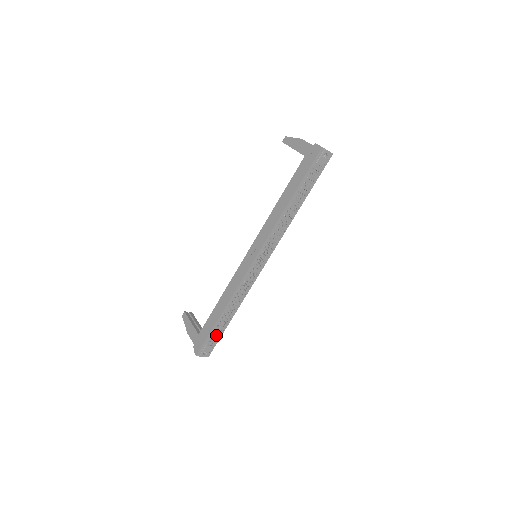
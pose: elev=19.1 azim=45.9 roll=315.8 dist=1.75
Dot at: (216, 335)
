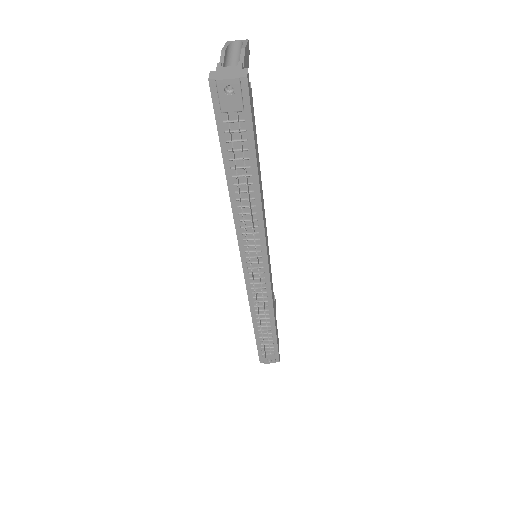
Dot at: (268, 344)
